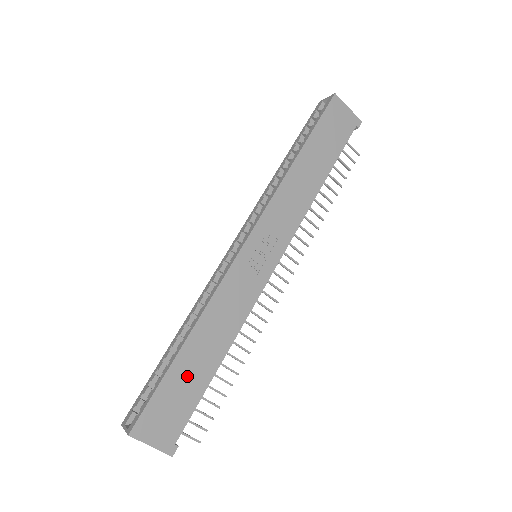
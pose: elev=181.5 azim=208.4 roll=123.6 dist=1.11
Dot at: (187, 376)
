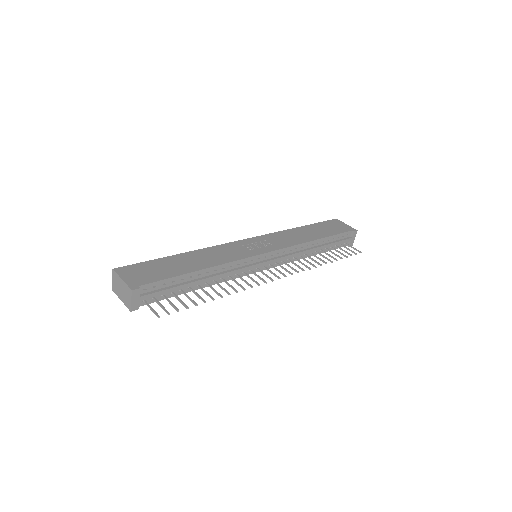
Dot at: (171, 265)
